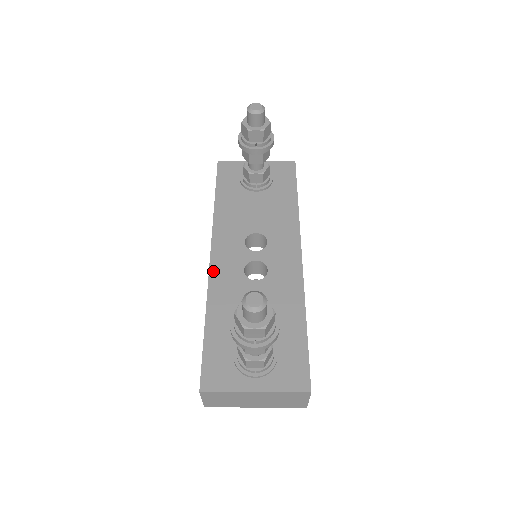
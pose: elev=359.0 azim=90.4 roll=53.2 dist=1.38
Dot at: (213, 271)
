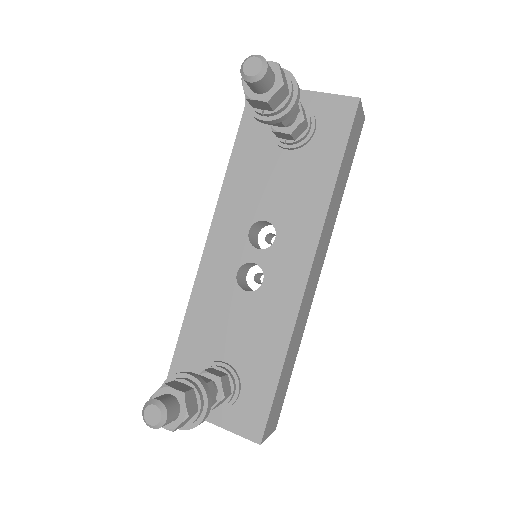
Dot at: (204, 264)
